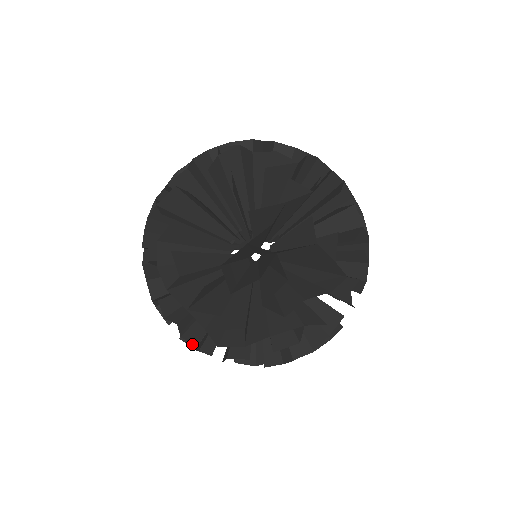
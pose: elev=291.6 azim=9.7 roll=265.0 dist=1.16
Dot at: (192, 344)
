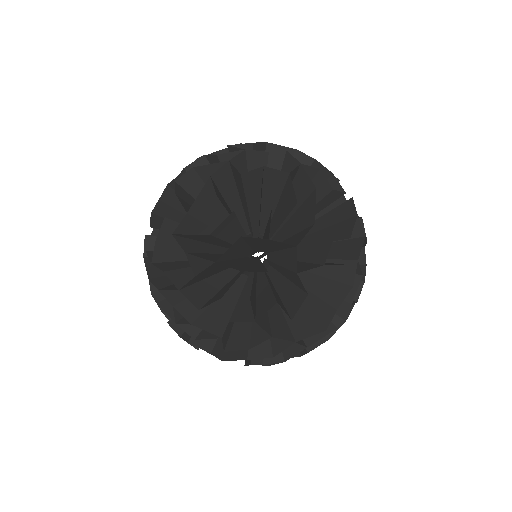
Dot at: (249, 363)
